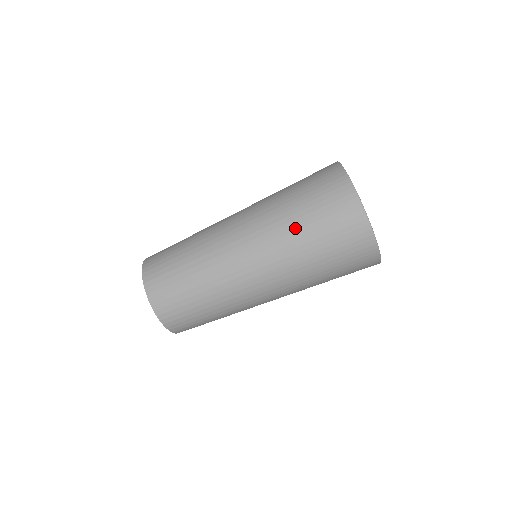
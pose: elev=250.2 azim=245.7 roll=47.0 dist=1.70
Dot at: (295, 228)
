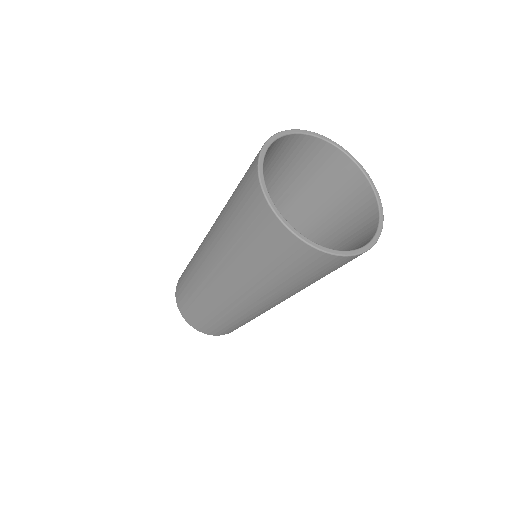
Dot at: (278, 284)
